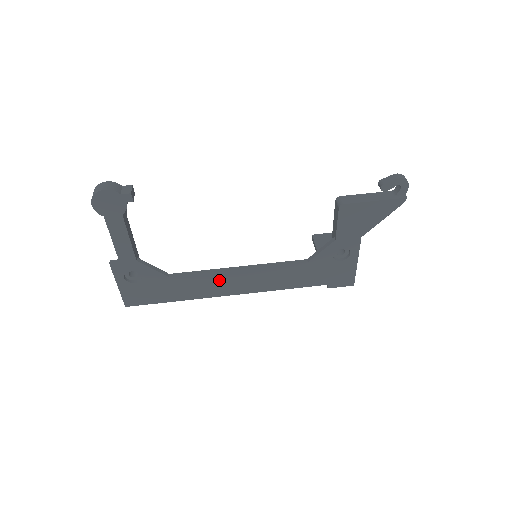
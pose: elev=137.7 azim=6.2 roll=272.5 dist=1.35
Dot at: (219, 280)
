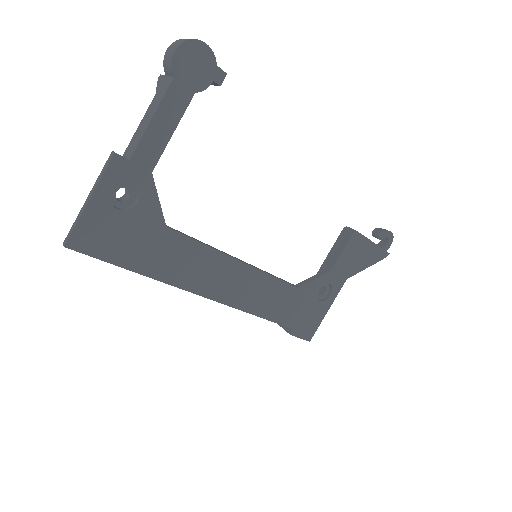
Dot at: (212, 265)
